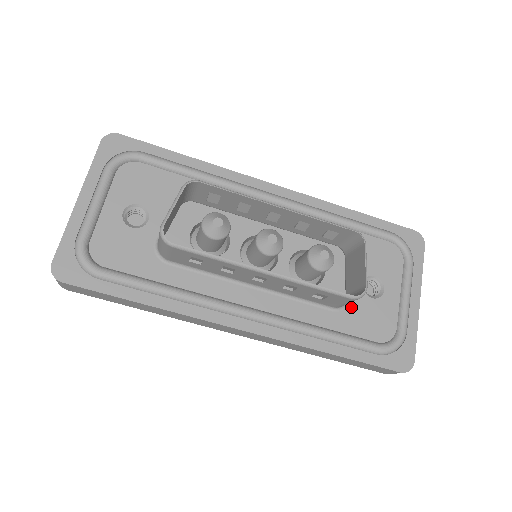
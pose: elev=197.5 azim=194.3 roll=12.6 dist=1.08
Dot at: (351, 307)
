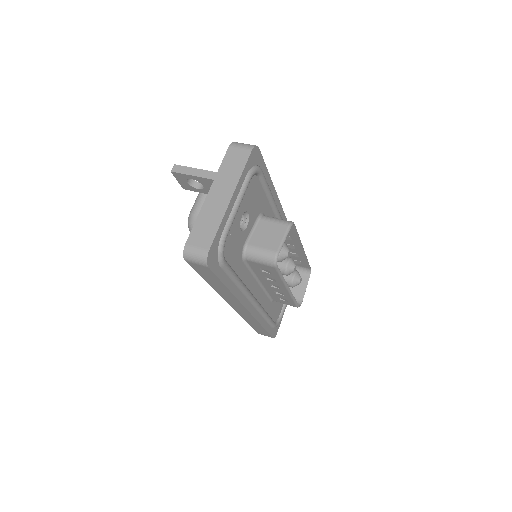
Dot at: occluded
